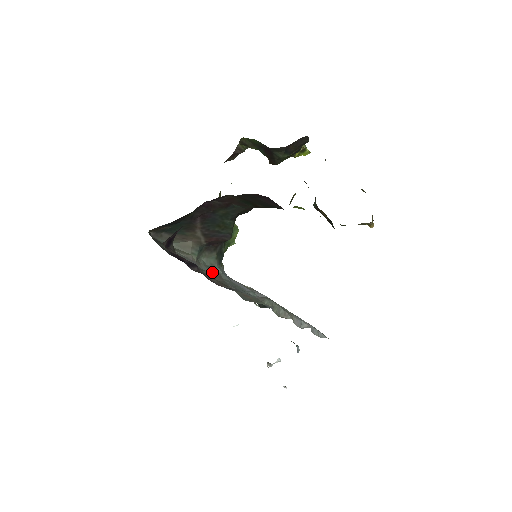
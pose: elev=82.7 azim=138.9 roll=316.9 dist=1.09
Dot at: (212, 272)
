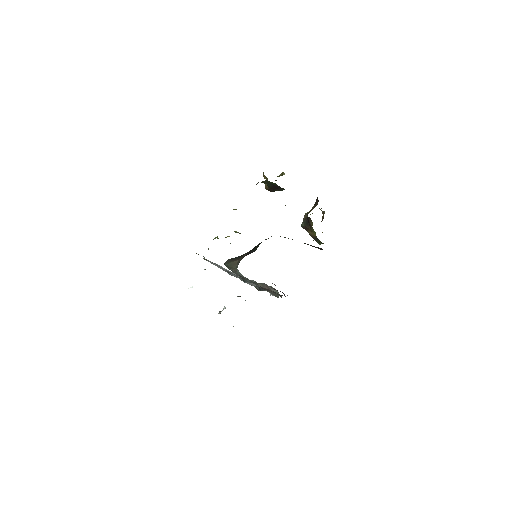
Dot at: (264, 285)
